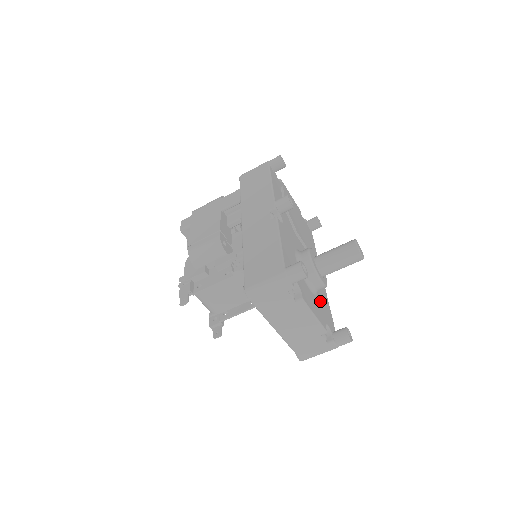
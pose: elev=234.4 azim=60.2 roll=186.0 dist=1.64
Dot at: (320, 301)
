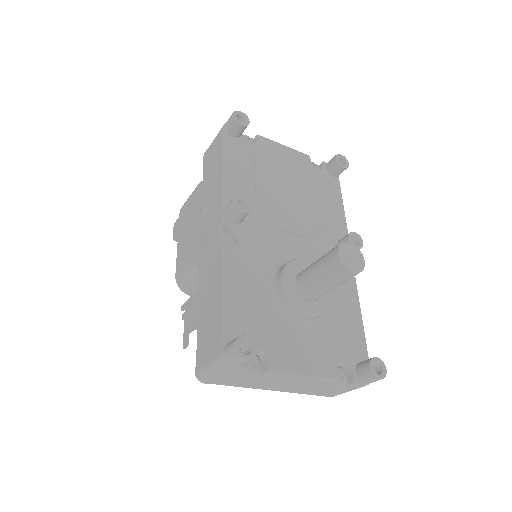
Dot at: (330, 324)
